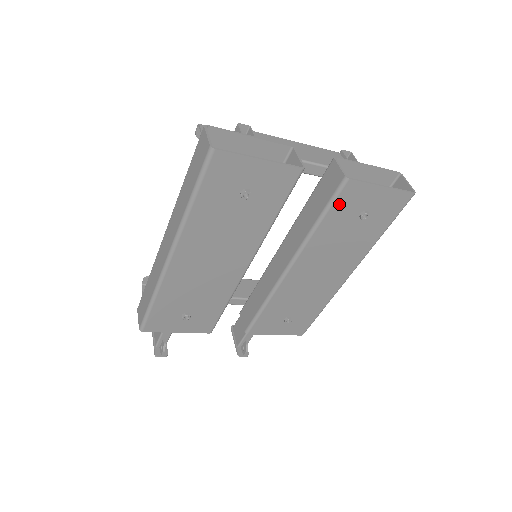
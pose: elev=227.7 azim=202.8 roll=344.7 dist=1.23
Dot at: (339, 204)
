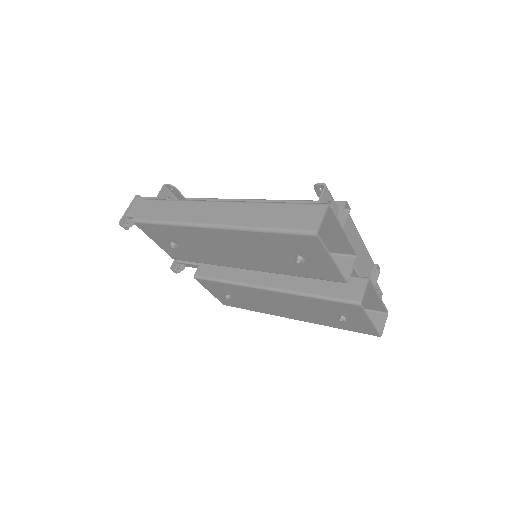
Dot at: (338, 304)
